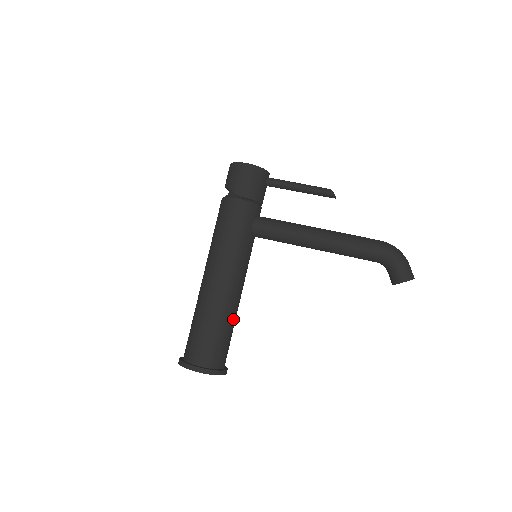
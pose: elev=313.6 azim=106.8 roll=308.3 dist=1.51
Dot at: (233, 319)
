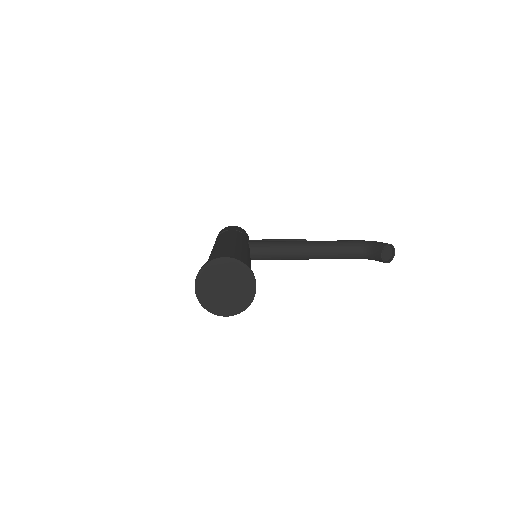
Dot at: (250, 266)
